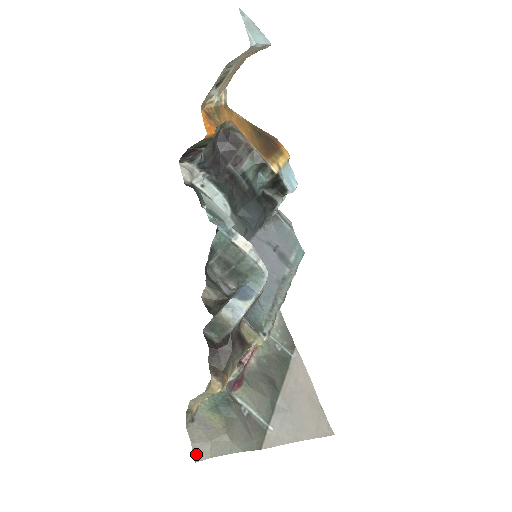
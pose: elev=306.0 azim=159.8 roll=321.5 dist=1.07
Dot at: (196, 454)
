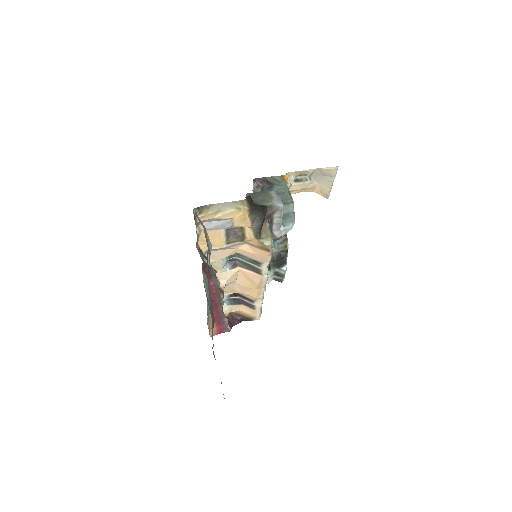
Dot at: (196, 215)
